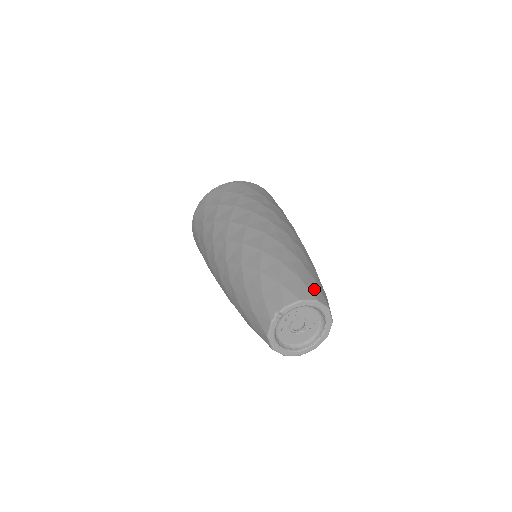
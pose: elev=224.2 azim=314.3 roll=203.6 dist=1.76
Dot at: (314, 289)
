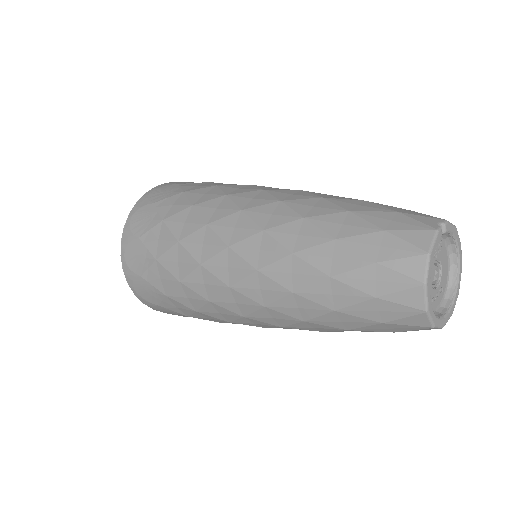
Dot at: occluded
